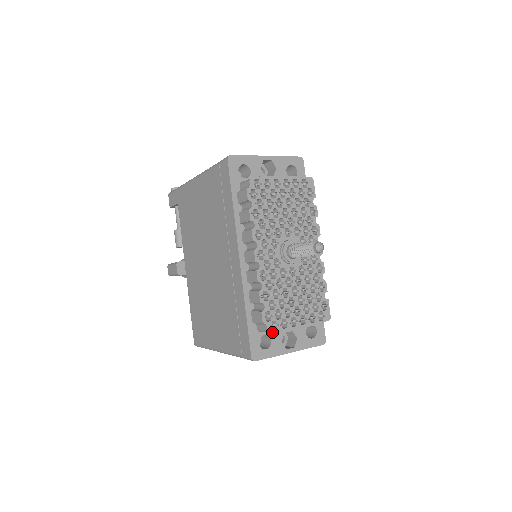
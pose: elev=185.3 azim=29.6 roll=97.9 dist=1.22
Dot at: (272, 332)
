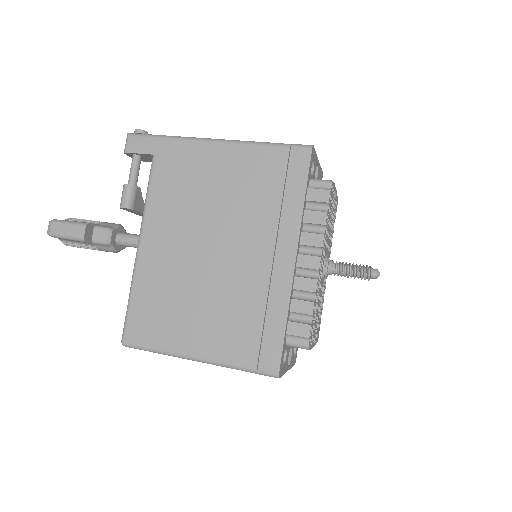
Dot at: (309, 348)
